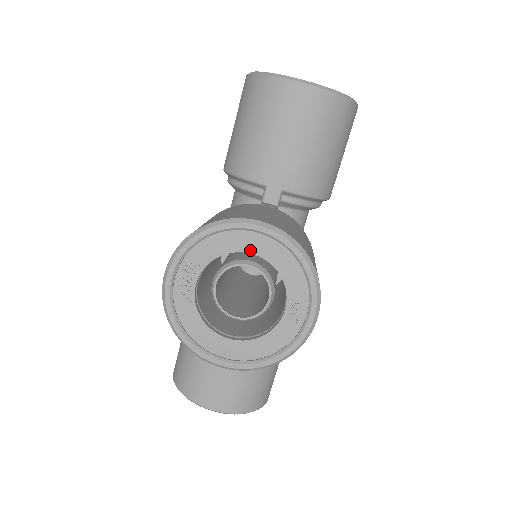
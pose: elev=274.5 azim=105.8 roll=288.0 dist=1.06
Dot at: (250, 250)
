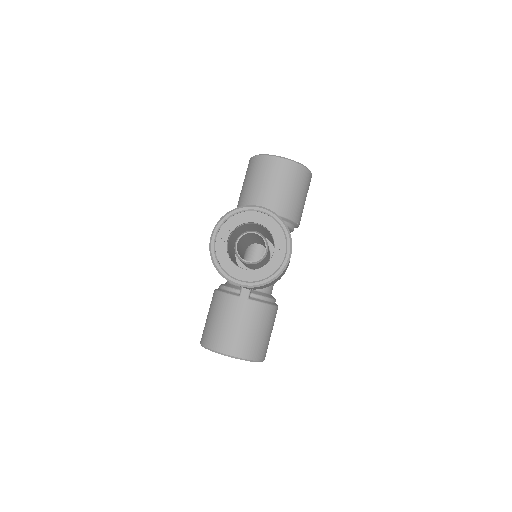
Dot at: (256, 221)
